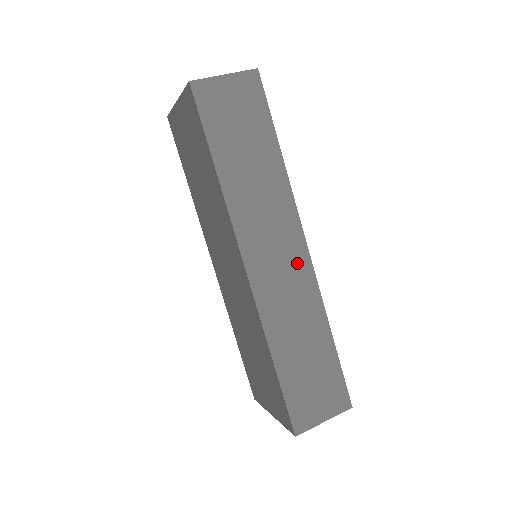
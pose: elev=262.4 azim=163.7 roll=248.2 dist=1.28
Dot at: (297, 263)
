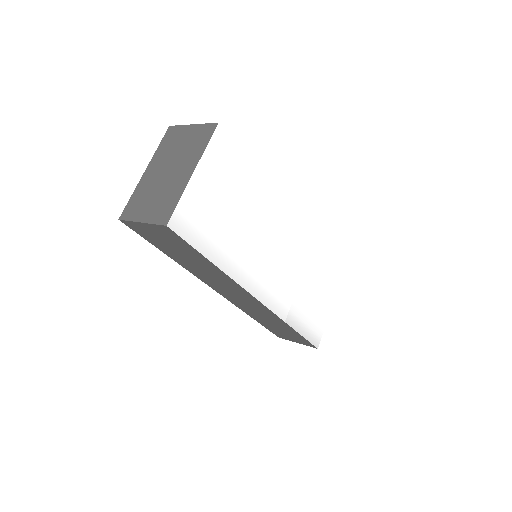
Dot at: (255, 304)
